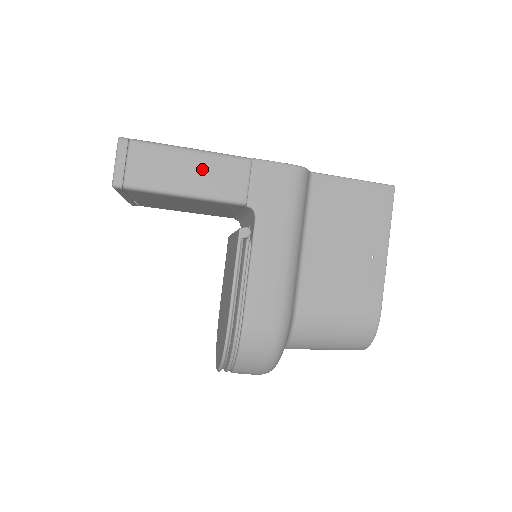
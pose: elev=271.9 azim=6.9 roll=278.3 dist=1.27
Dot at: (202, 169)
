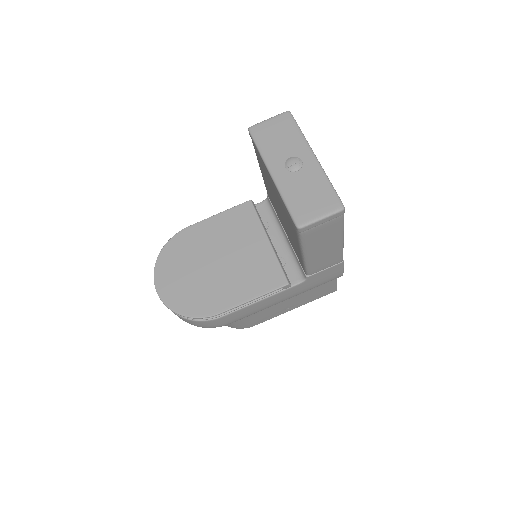
Dot at: (329, 251)
